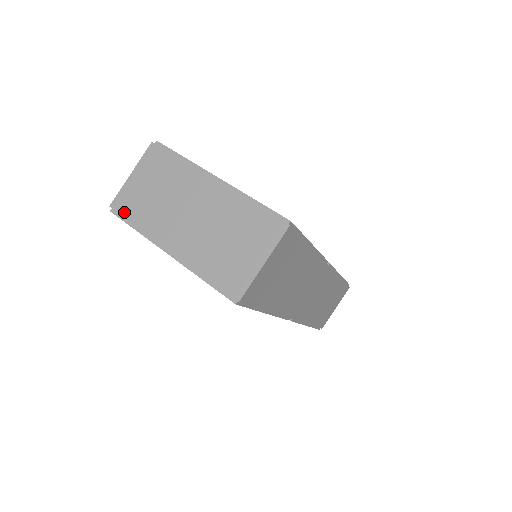
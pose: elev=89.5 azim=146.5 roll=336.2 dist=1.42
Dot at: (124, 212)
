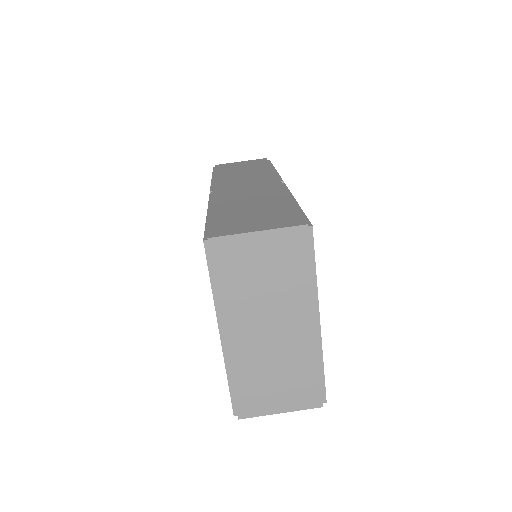
Dot at: (217, 261)
